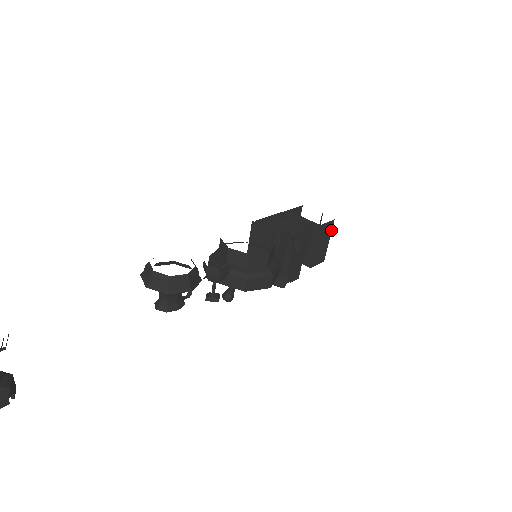
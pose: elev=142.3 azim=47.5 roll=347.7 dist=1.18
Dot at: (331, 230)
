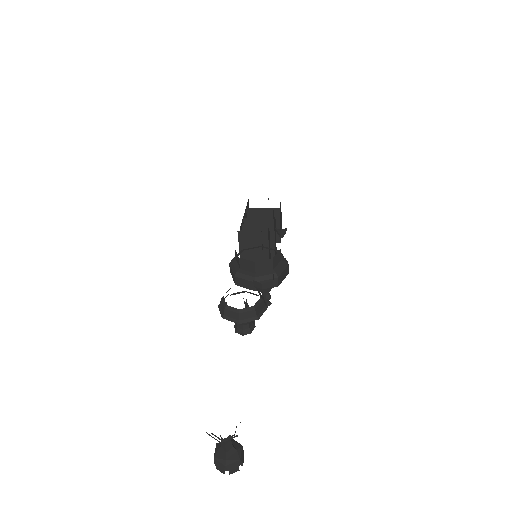
Dot at: occluded
